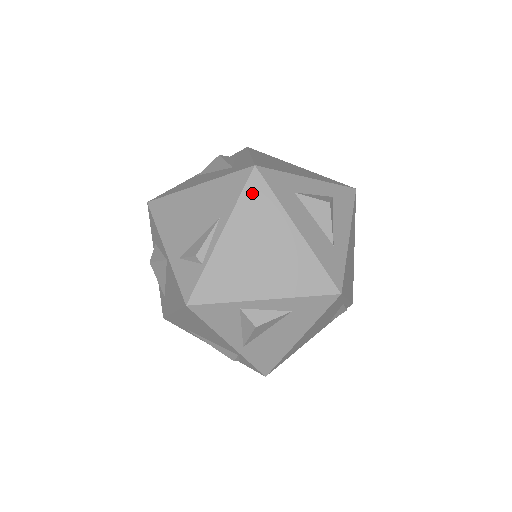
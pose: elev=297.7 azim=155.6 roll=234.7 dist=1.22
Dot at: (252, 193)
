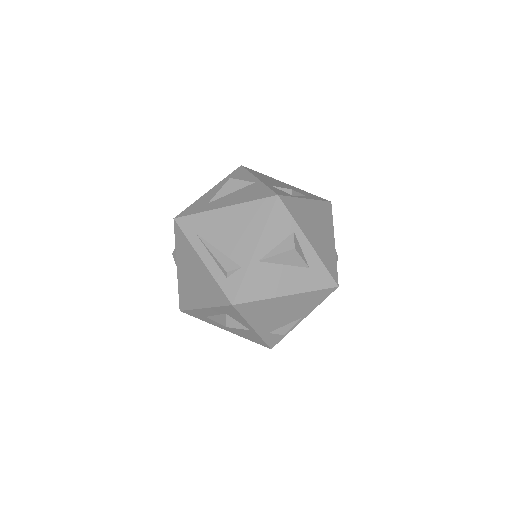
Dot at: (326, 207)
